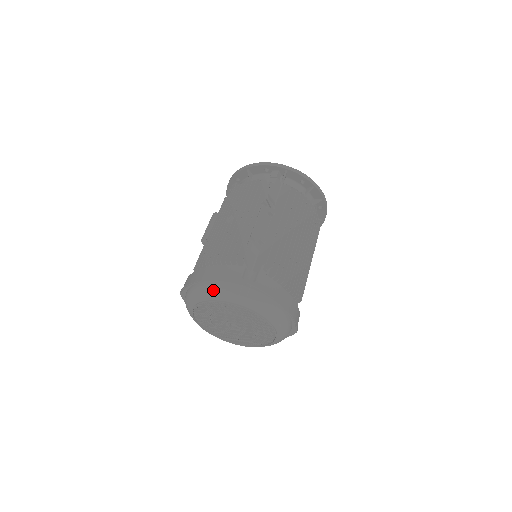
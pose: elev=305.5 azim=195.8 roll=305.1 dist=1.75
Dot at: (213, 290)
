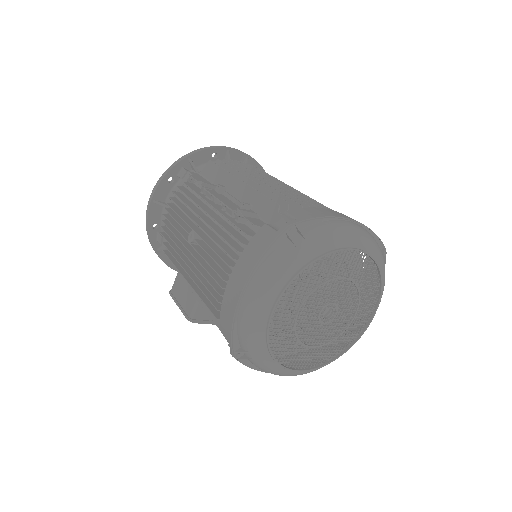
Dot at: (265, 282)
